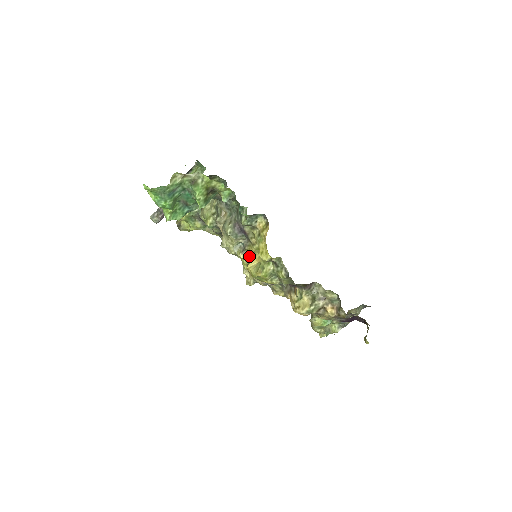
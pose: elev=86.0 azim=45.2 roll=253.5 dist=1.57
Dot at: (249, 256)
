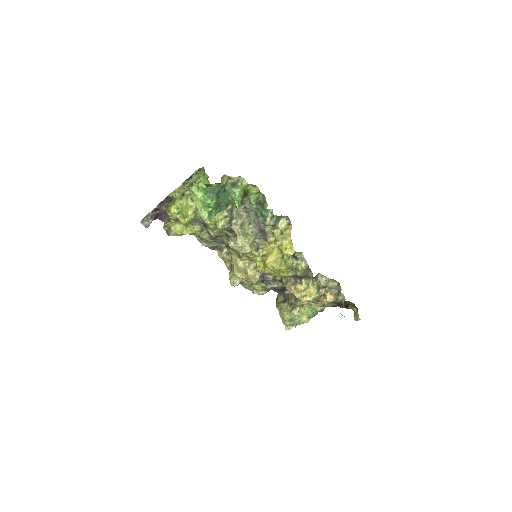
Dot at: (263, 254)
